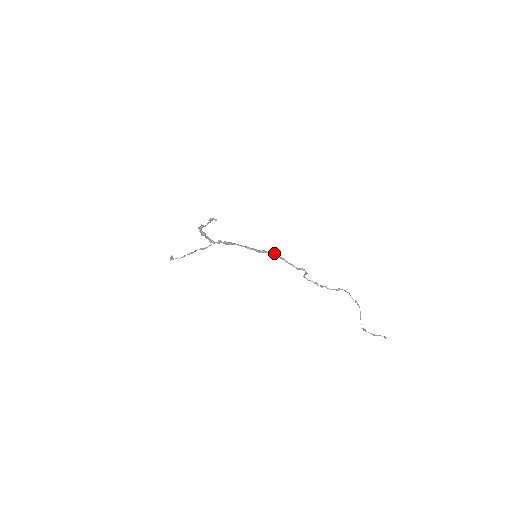
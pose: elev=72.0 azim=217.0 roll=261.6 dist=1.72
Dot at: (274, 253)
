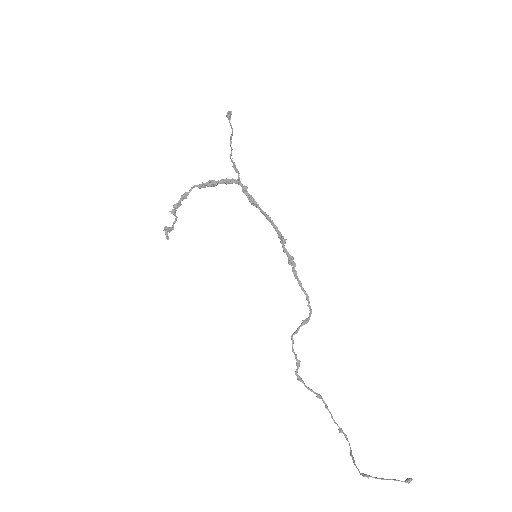
Dot at: (290, 256)
